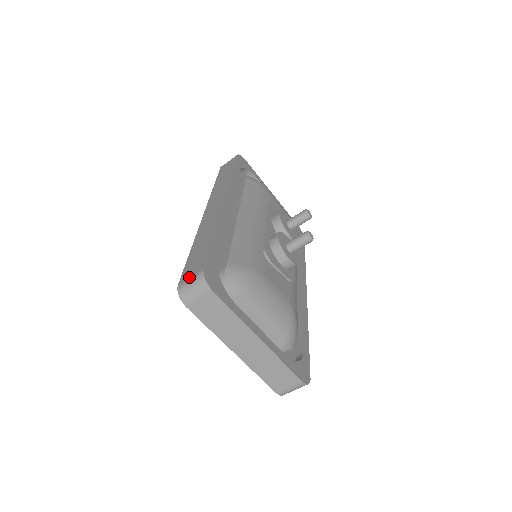
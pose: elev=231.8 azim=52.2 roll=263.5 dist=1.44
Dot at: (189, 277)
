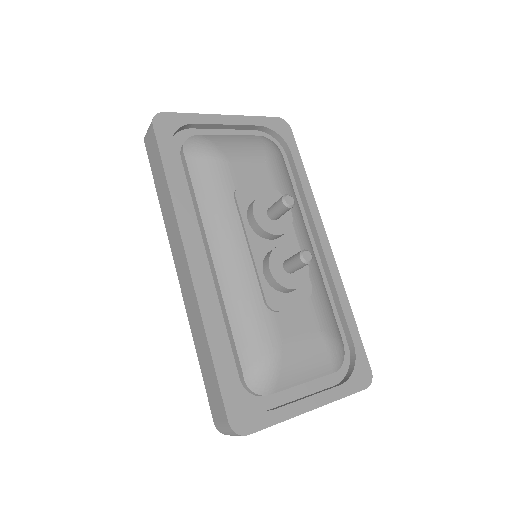
Dot at: (219, 422)
